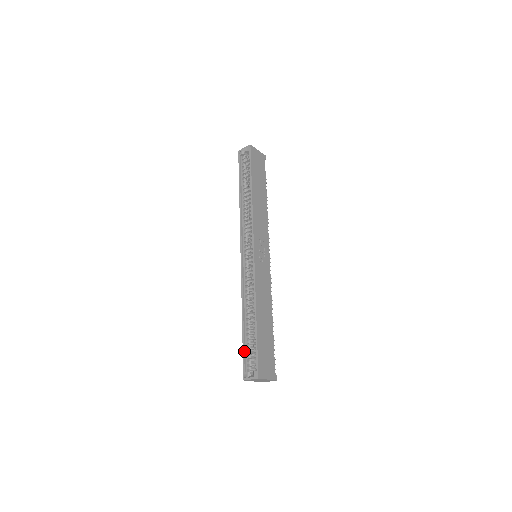
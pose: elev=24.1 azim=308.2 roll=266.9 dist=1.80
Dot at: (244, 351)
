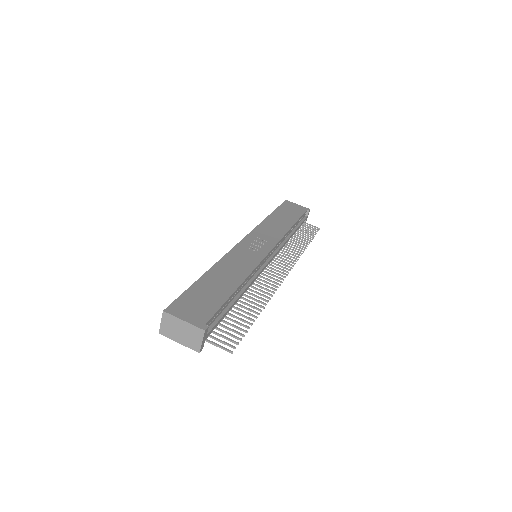
Dot at: occluded
